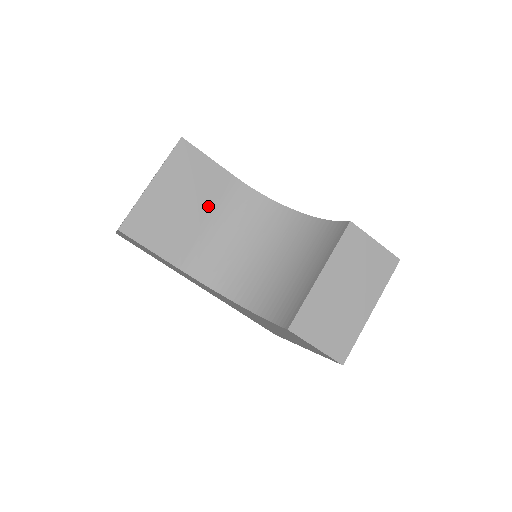
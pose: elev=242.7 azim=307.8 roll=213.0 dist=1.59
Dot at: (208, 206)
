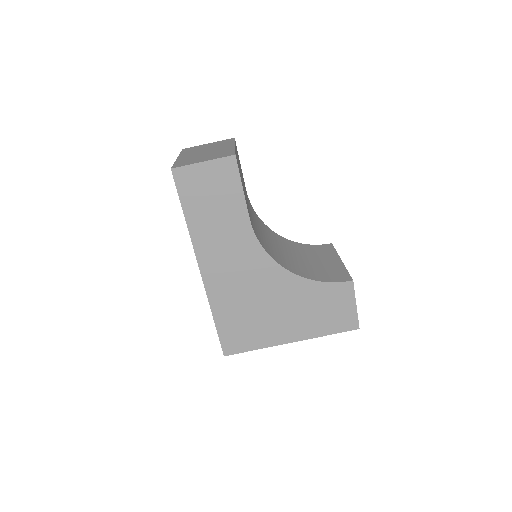
Dot at: (246, 195)
